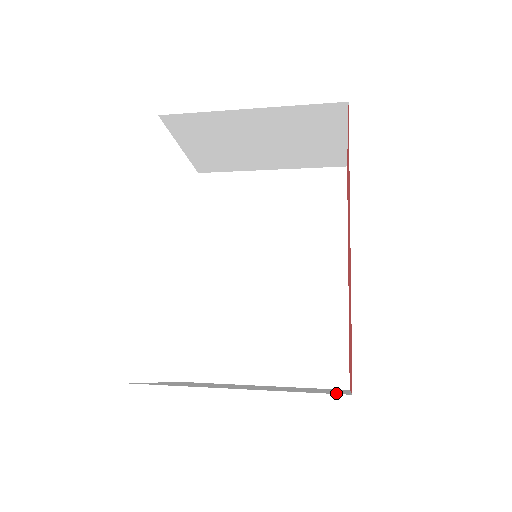
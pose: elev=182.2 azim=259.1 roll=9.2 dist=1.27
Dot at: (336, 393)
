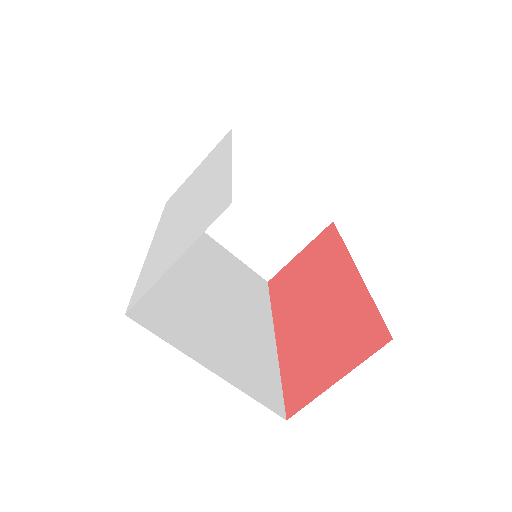
Dot at: occluded
